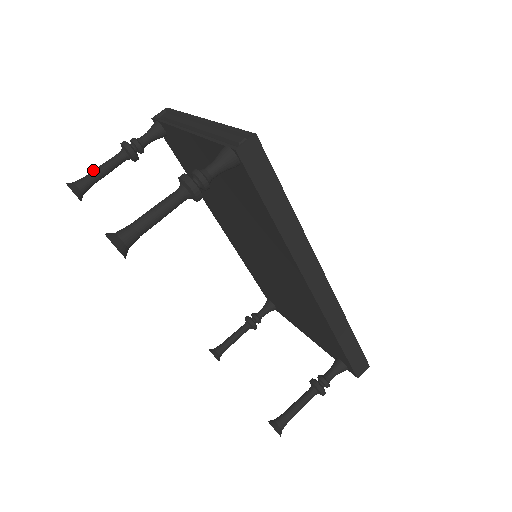
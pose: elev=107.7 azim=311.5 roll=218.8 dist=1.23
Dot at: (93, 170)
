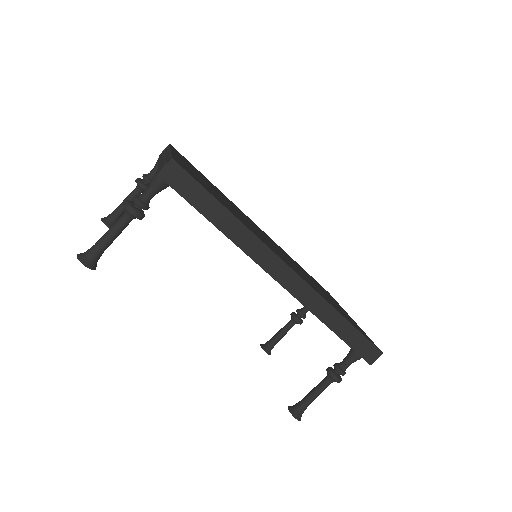
Dot at: (119, 205)
